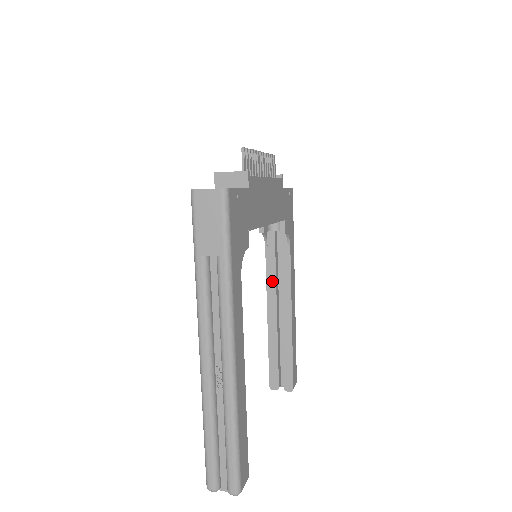
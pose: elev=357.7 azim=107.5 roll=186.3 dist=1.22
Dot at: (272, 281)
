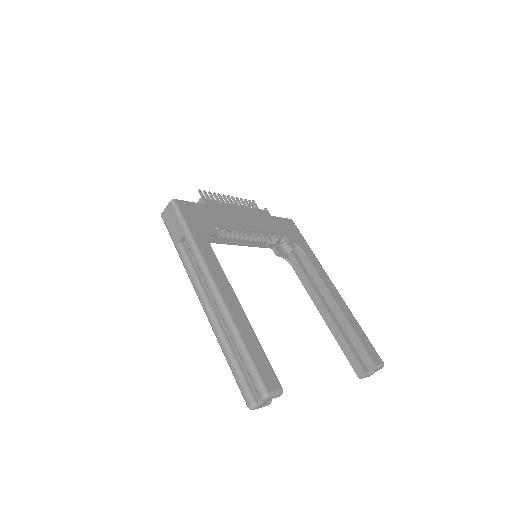
Dot at: (309, 287)
